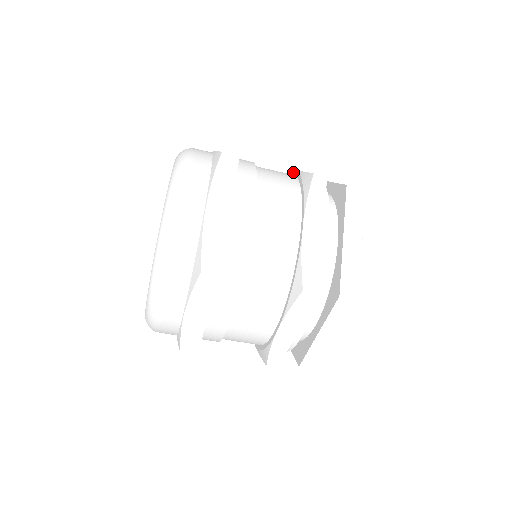
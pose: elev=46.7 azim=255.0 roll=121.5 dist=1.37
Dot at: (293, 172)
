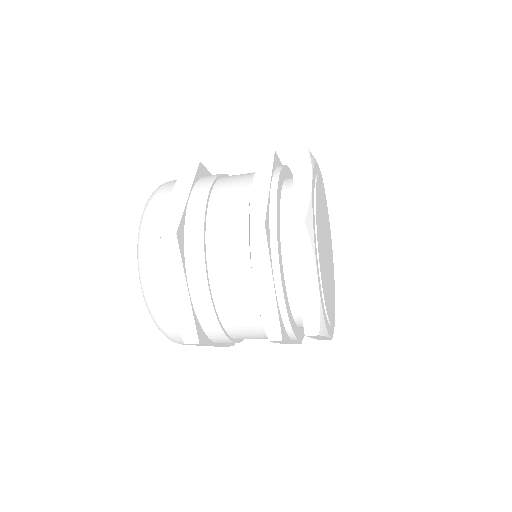
Dot at: (252, 186)
